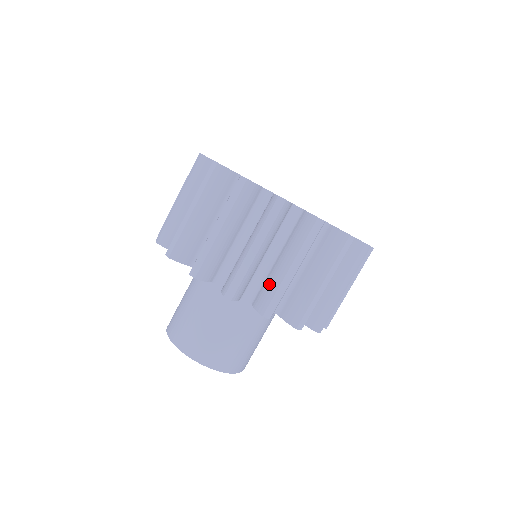
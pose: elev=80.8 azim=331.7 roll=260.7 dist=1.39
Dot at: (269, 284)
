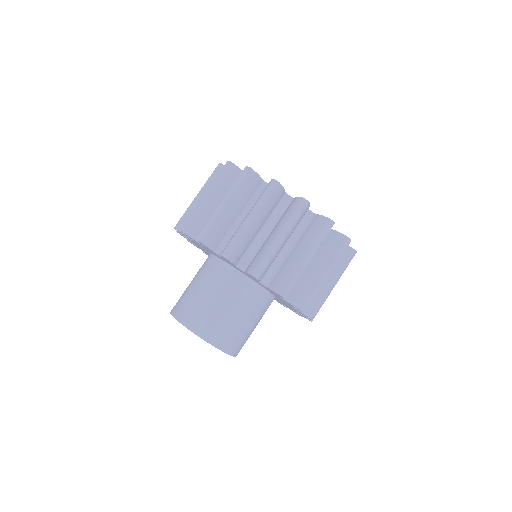
Dot at: (316, 296)
